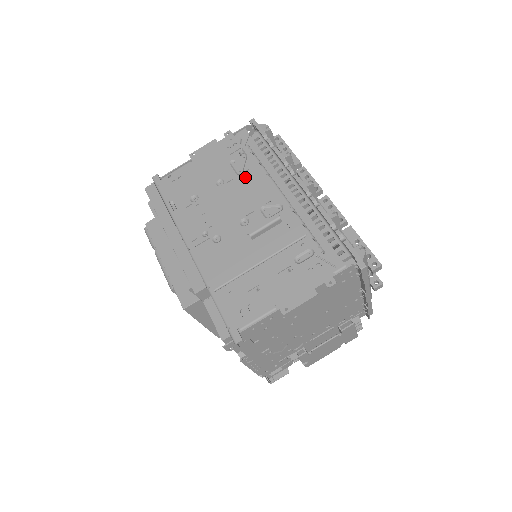
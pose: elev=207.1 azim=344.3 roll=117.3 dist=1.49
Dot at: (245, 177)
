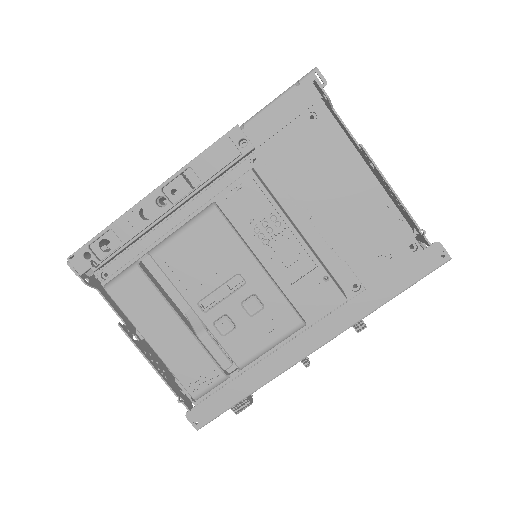
Dot at: occluded
